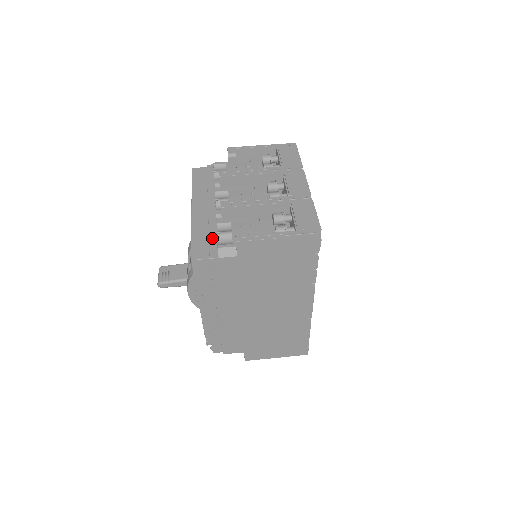
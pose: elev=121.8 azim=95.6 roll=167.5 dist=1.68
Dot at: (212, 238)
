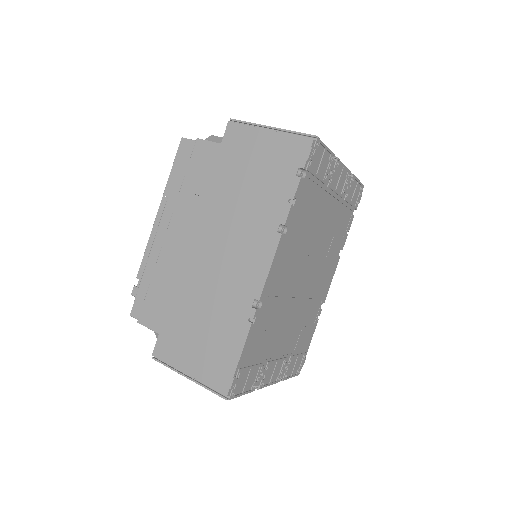
Dot at: occluded
